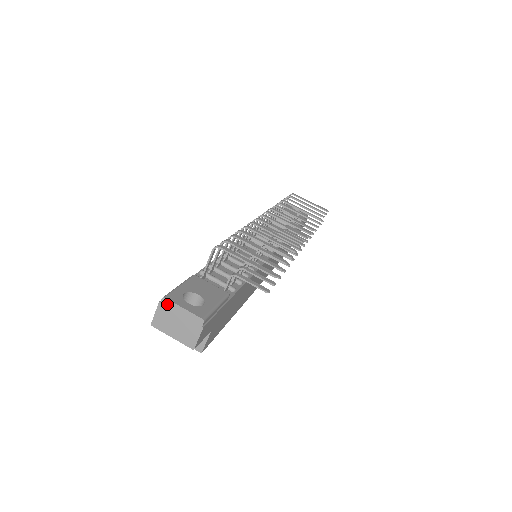
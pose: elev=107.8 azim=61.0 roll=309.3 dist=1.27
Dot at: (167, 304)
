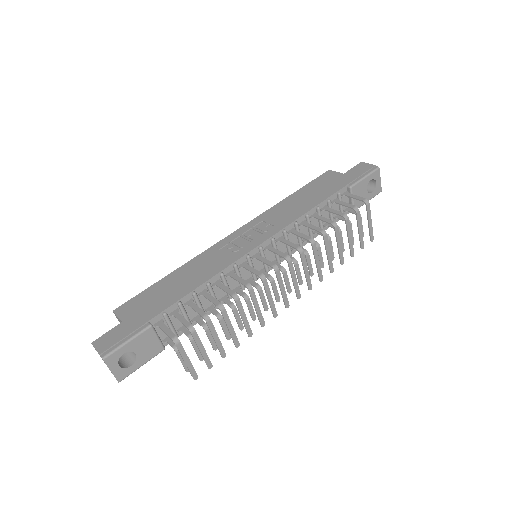
Dot at: (103, 360)
